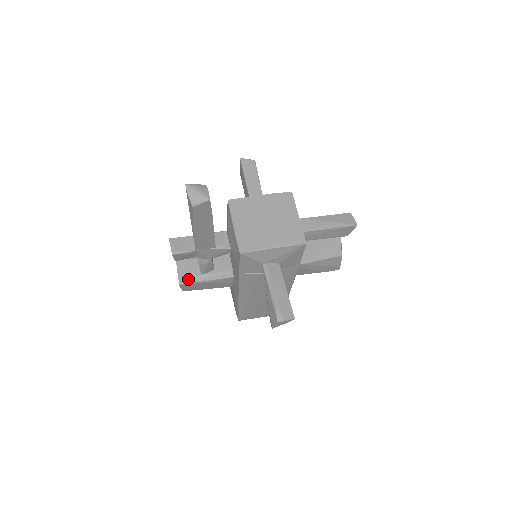
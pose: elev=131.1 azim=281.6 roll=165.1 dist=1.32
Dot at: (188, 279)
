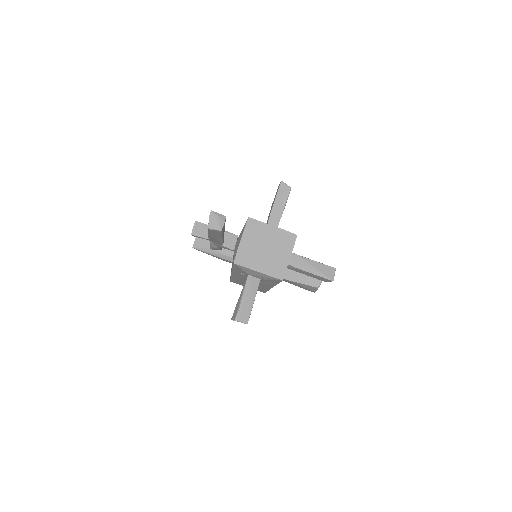
Dot at: (200, 247)
